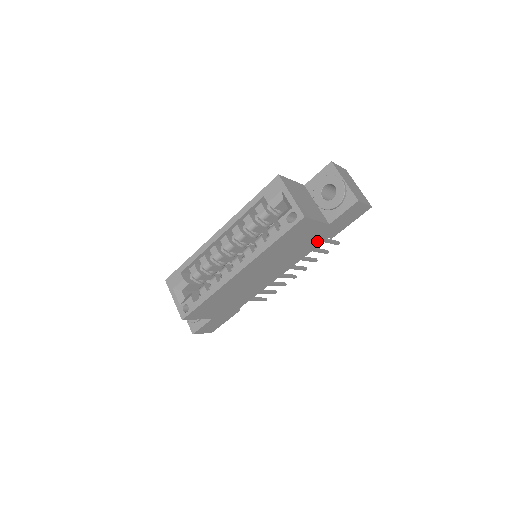
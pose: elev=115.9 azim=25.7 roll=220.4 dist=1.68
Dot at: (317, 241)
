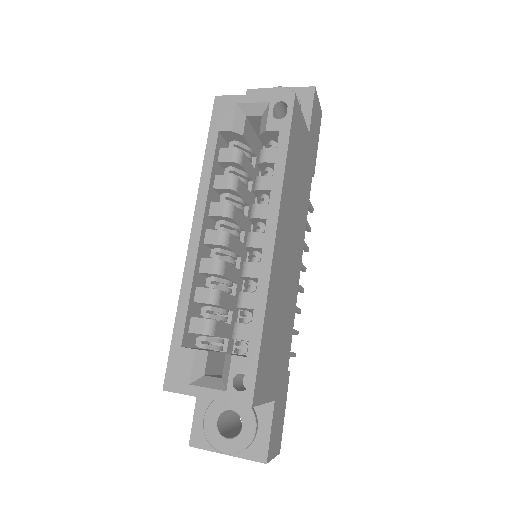
Dot at: (308, 177)
